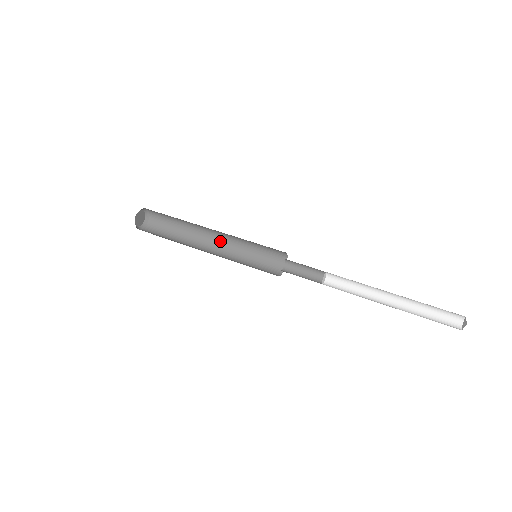
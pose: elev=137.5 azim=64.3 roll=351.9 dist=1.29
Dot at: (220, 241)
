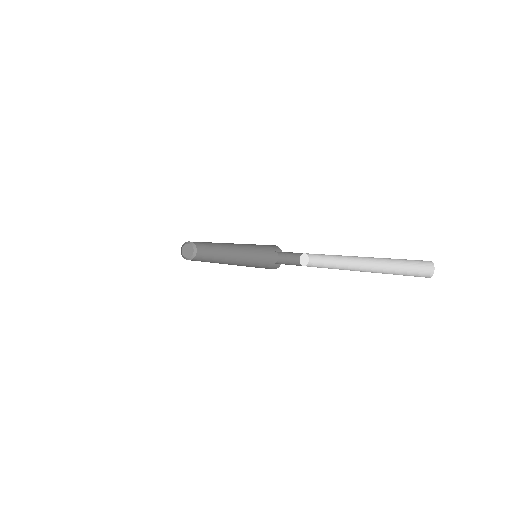
Dot at: (235, 262)
